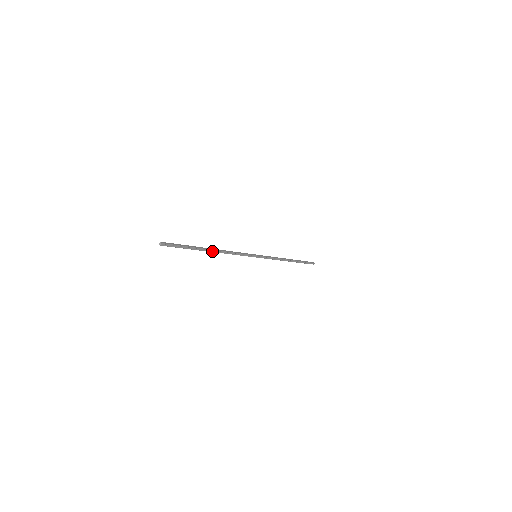
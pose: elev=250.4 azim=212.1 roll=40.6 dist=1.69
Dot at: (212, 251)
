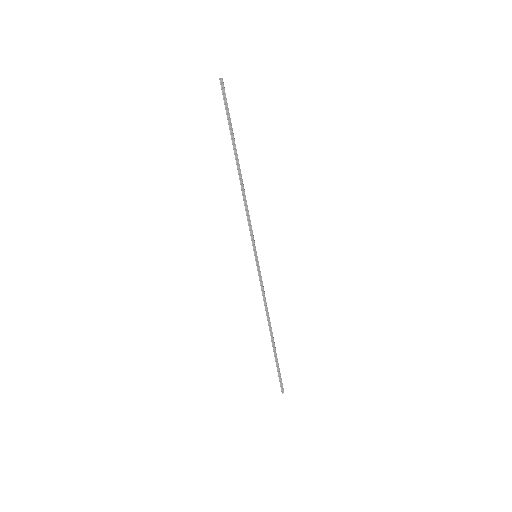
Dot at: (238, 168)
